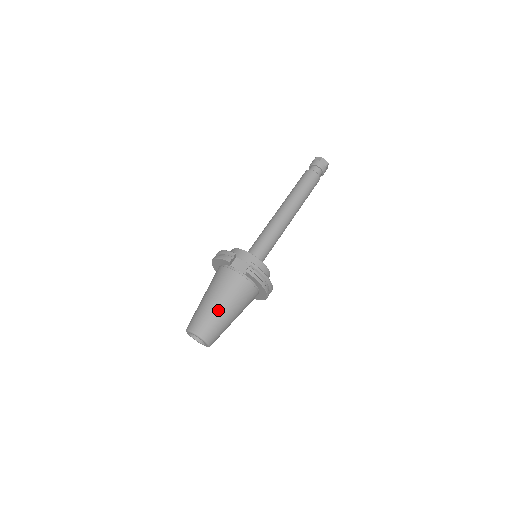
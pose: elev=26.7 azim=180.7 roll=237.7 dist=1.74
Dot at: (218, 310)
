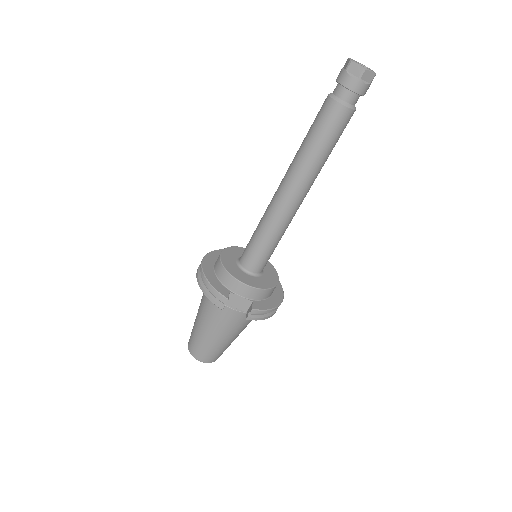
Dot at: (220, 343)
